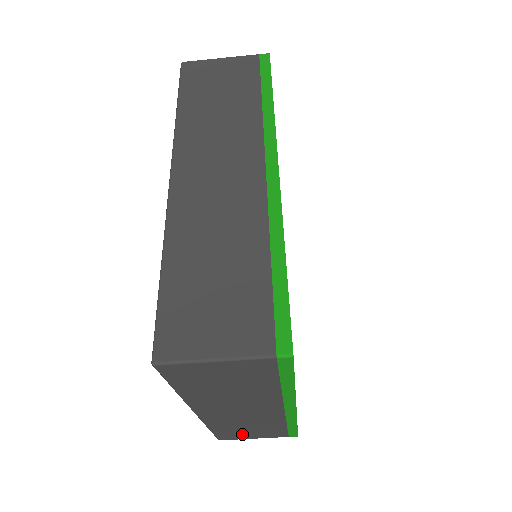
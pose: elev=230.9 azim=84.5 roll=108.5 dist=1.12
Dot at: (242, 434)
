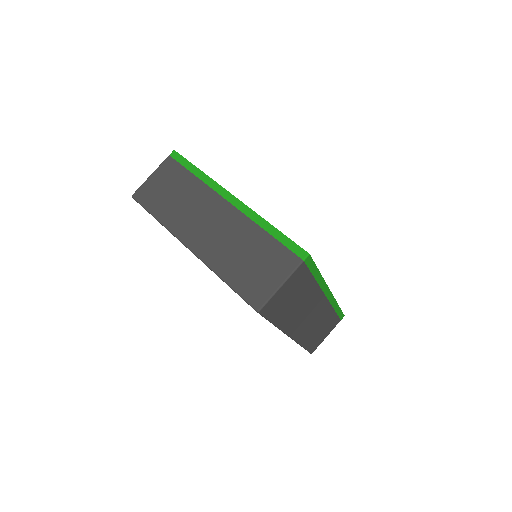
Dot at: (258, 278)
